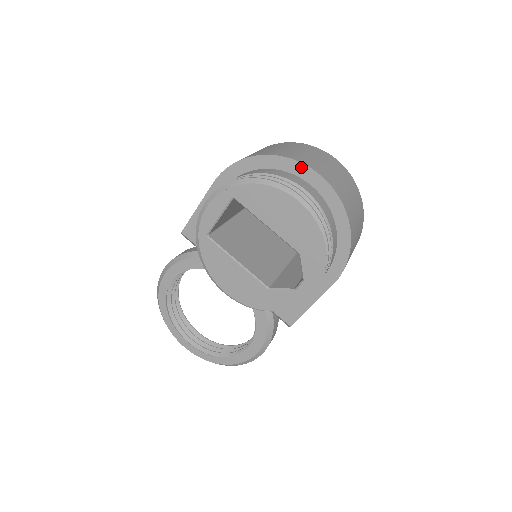
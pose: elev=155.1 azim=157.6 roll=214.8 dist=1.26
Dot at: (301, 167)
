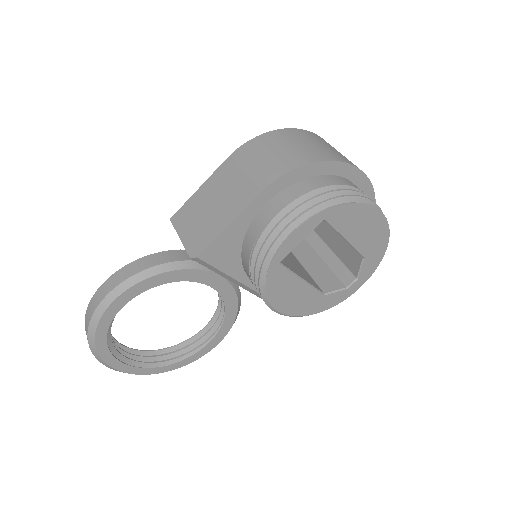
Dot at: (354, 171)
